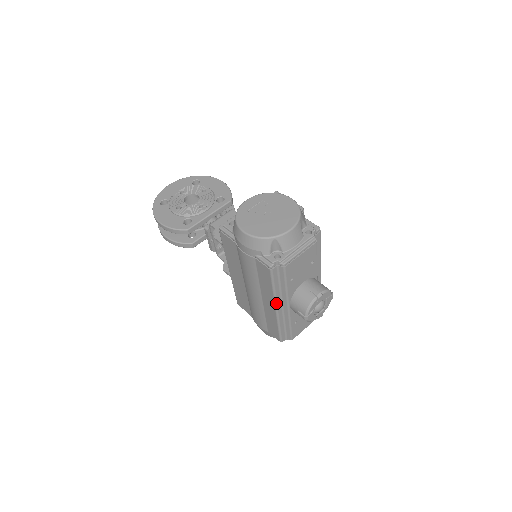
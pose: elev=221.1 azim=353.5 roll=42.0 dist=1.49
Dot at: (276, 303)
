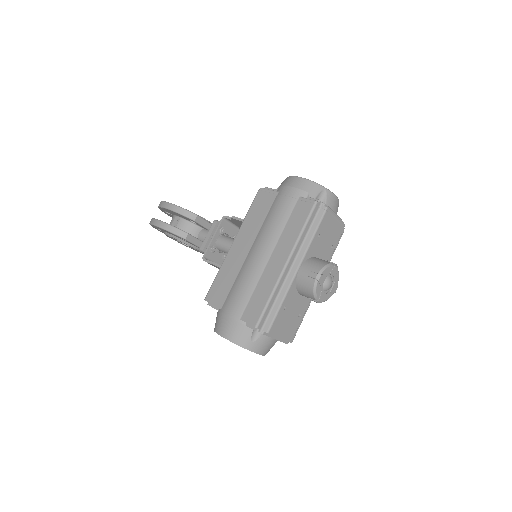
Dot at: (291, 255)
